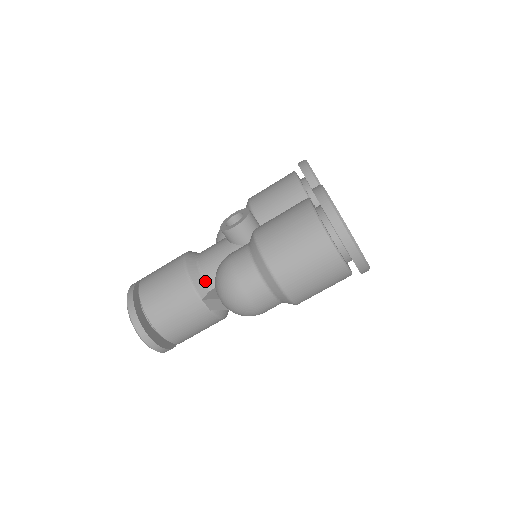
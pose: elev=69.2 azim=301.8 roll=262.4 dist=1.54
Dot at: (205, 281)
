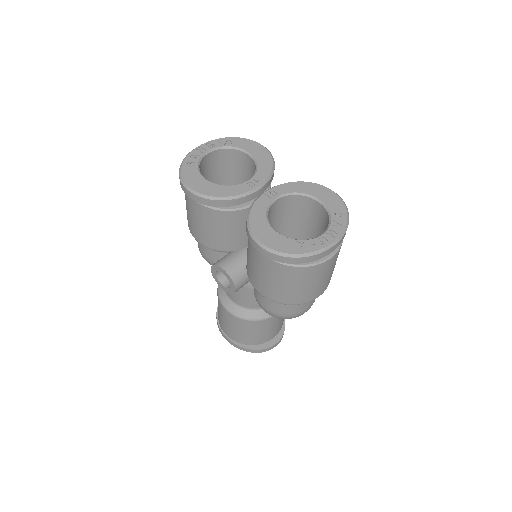
Dot at: (261, 309)
